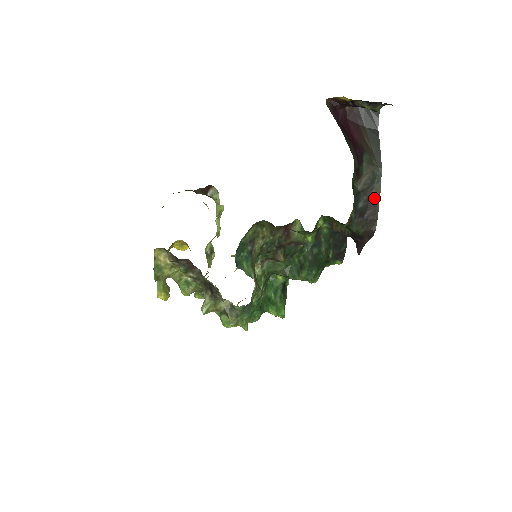
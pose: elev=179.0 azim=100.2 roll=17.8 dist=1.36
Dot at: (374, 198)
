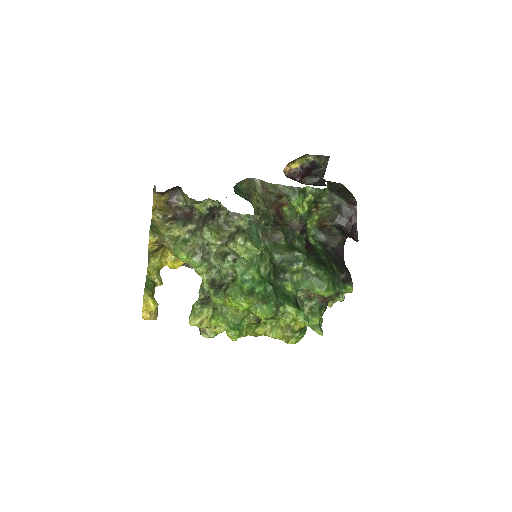
Dot at: (343, 188)
